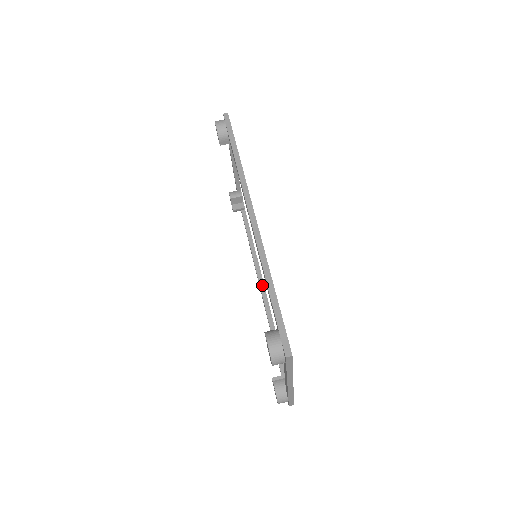
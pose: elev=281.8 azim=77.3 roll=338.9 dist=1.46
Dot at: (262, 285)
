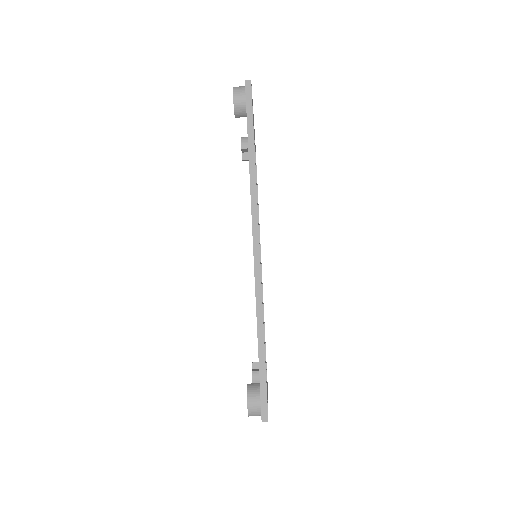
Dot at: occluded
